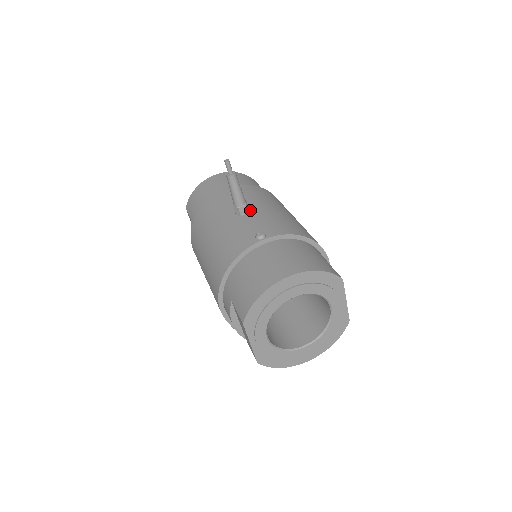
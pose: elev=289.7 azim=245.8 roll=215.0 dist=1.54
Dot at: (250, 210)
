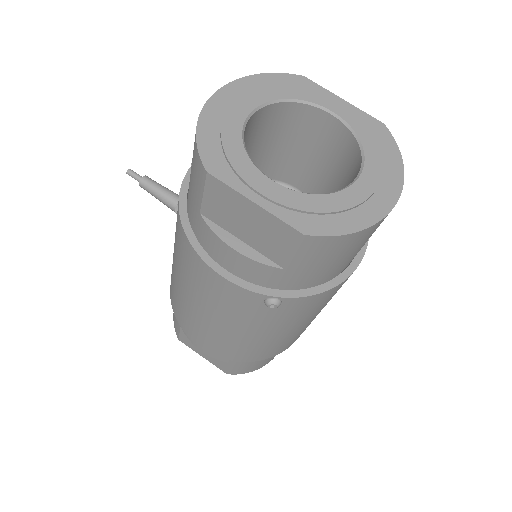
Dot at: occluded
